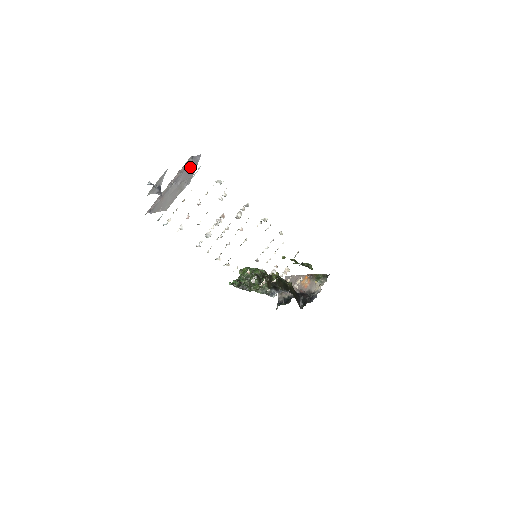
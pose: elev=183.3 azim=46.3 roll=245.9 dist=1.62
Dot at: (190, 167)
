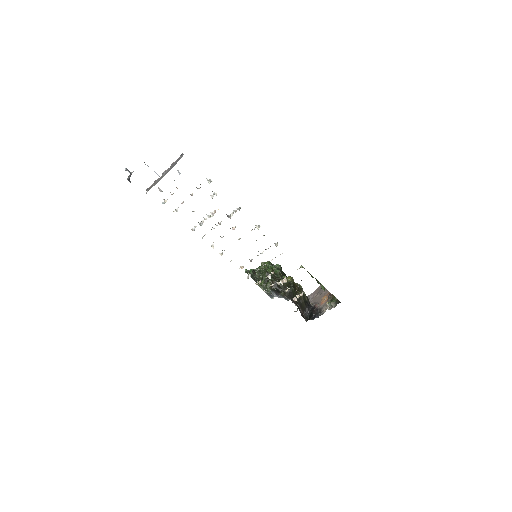
Dot at: (175, 163)
